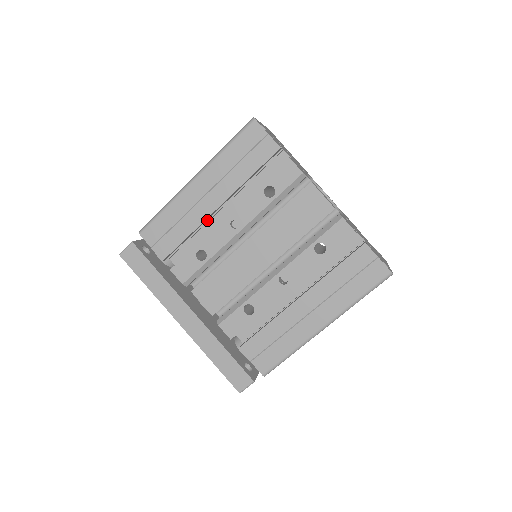
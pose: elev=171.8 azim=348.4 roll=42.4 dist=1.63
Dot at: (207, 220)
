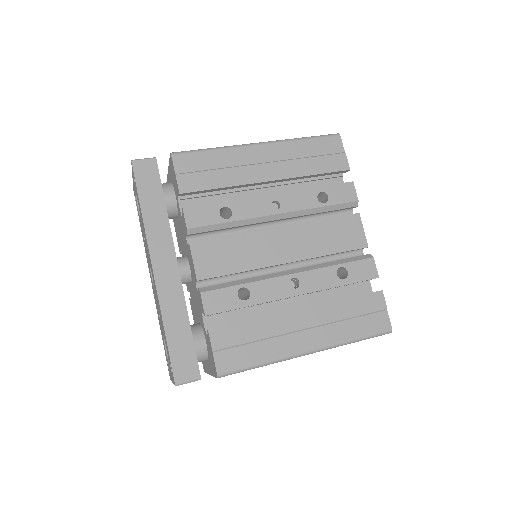
Dot at: (242, 189)
